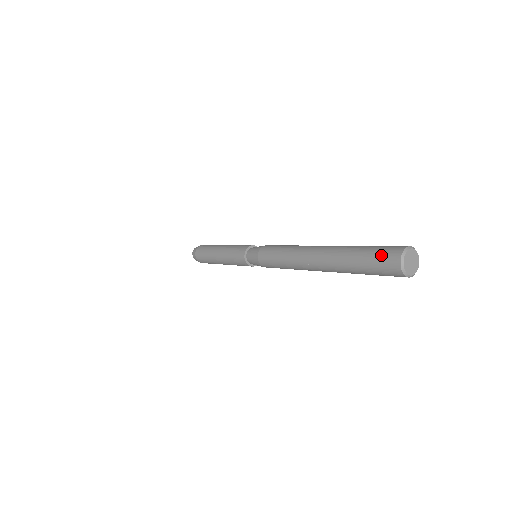
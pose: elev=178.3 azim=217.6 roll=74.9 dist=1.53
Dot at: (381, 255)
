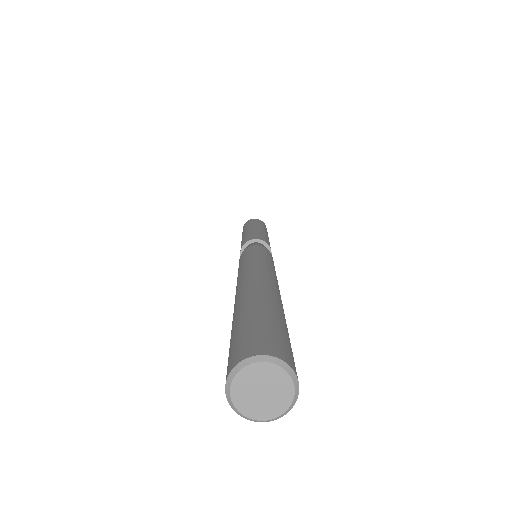
Dot at: occluded
